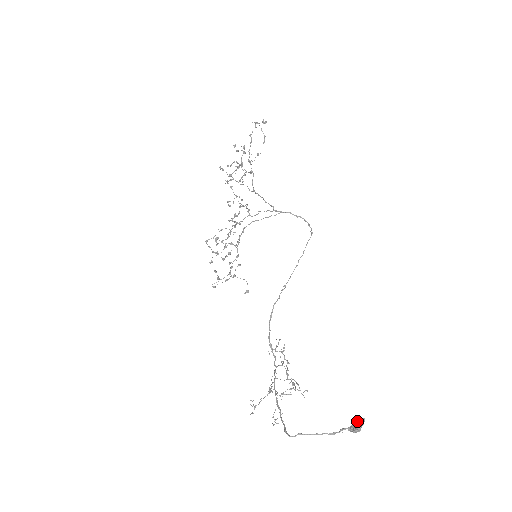
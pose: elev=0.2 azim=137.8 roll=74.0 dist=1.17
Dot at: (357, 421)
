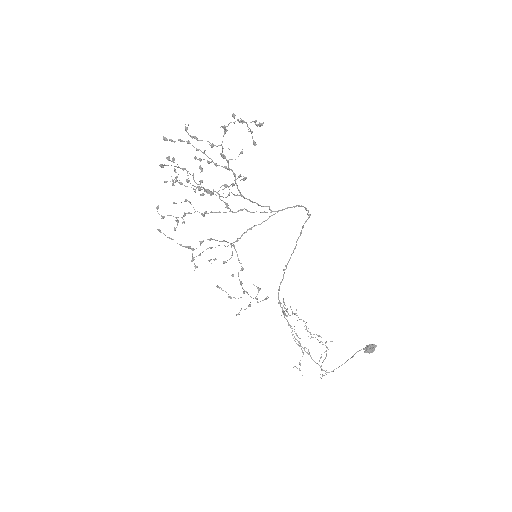
Dot at: (372, 348)
